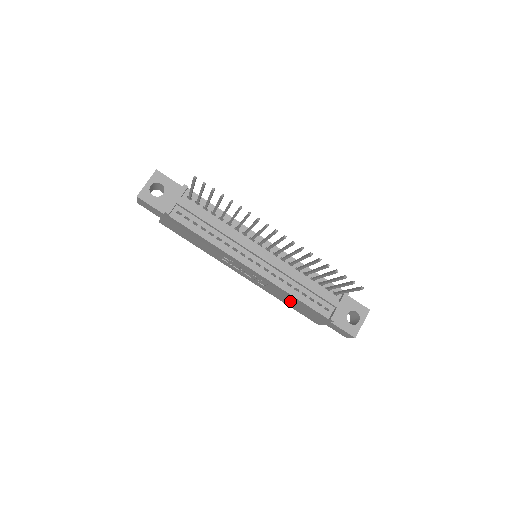
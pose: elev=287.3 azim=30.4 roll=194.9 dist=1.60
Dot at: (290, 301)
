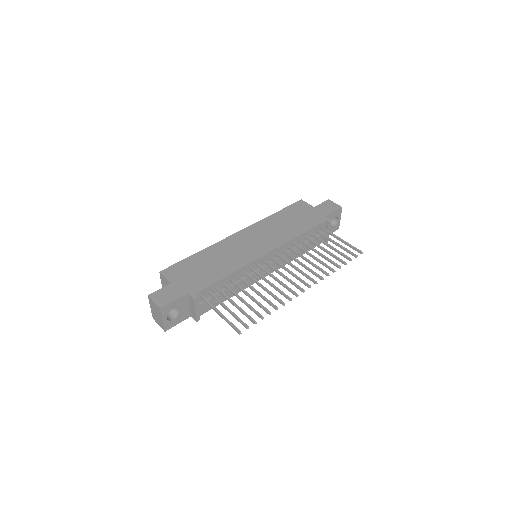
Dot at: occluded
